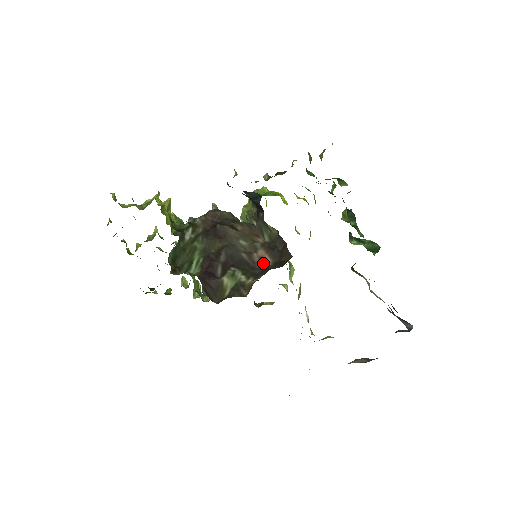
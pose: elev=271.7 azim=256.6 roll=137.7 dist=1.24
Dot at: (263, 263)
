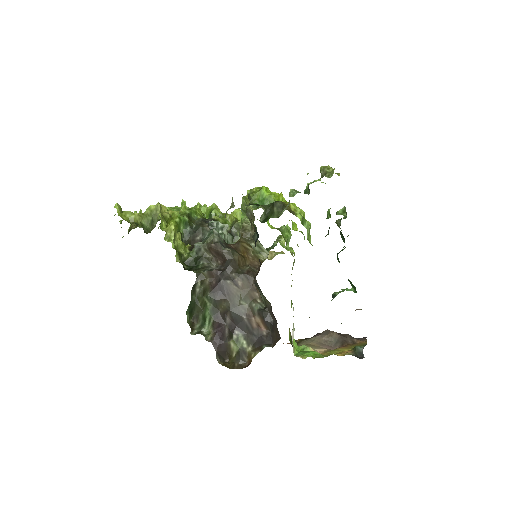
Dot at: (259, 331)
